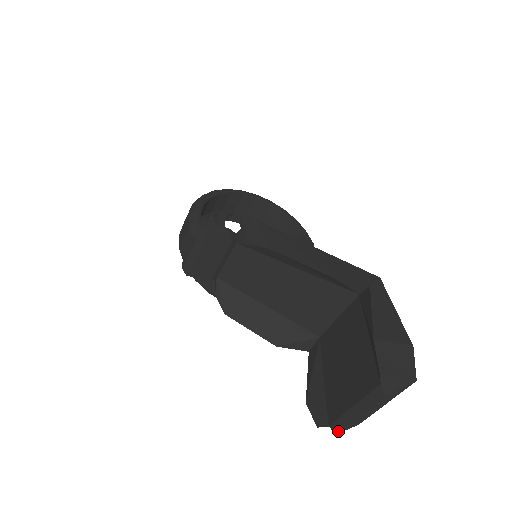
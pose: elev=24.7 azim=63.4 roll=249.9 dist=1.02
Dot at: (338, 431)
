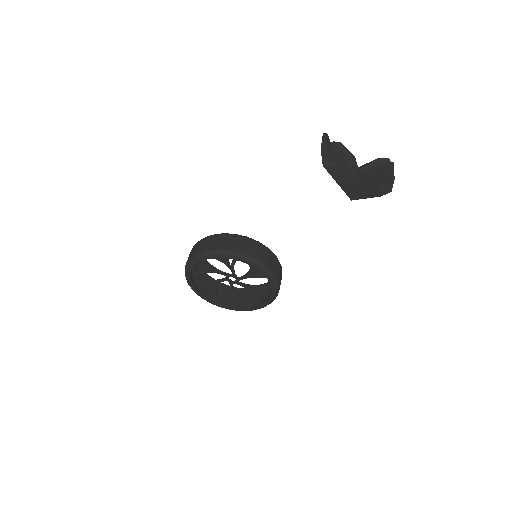
Dot at: (394, 178)
